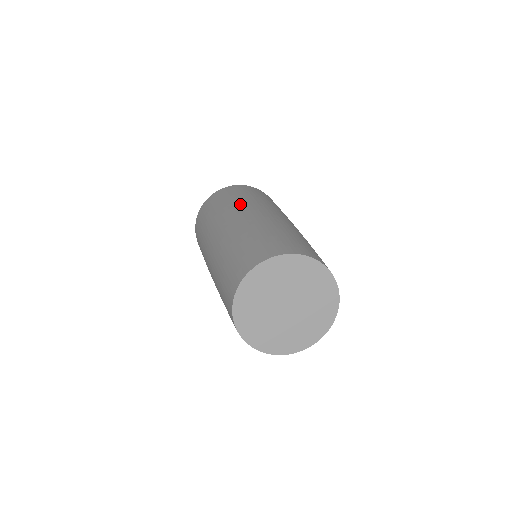
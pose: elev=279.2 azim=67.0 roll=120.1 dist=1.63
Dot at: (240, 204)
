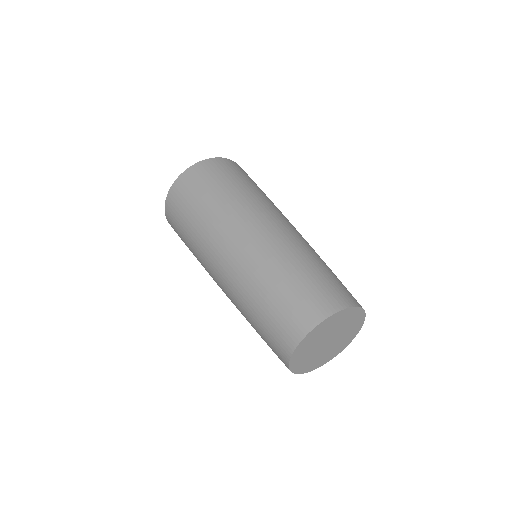
Dot at: (206, 243)
